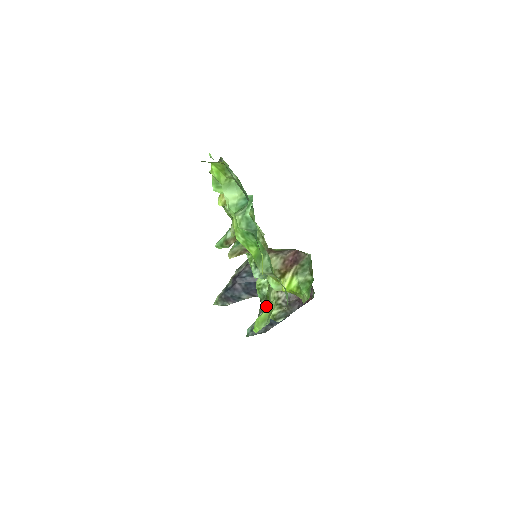
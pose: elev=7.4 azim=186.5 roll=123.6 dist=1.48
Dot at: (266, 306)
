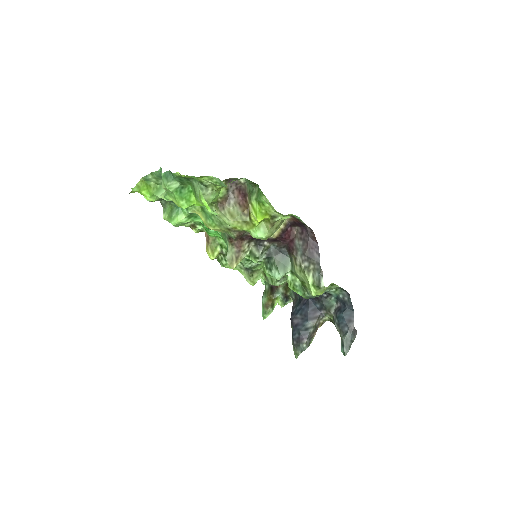
Dot at: (310, 293)
